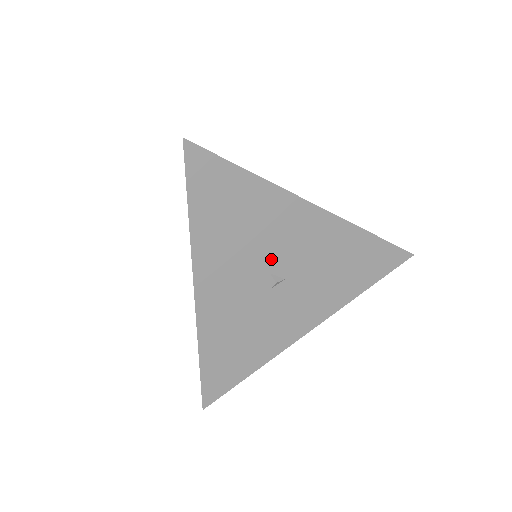
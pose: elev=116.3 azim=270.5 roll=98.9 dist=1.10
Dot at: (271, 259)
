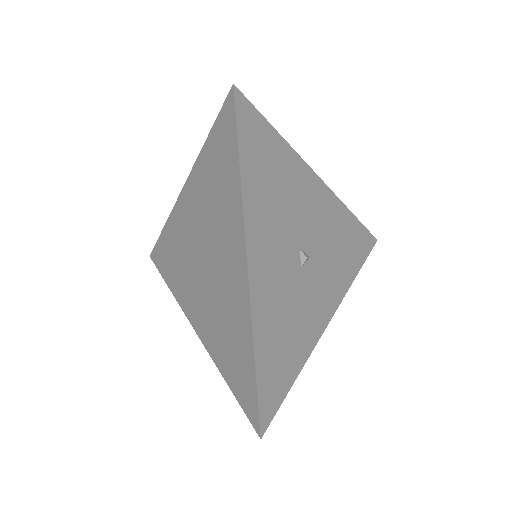
Dot at: (299, 232)
